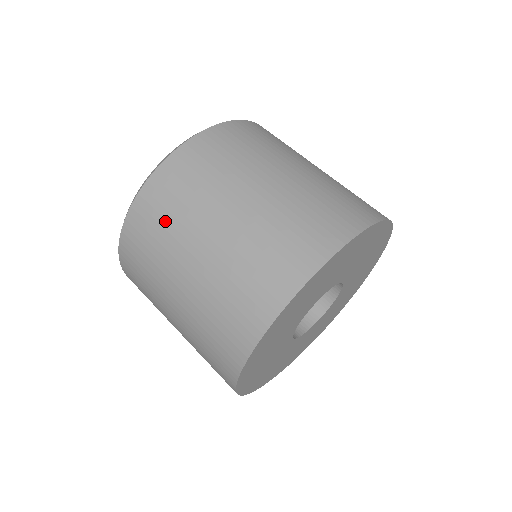
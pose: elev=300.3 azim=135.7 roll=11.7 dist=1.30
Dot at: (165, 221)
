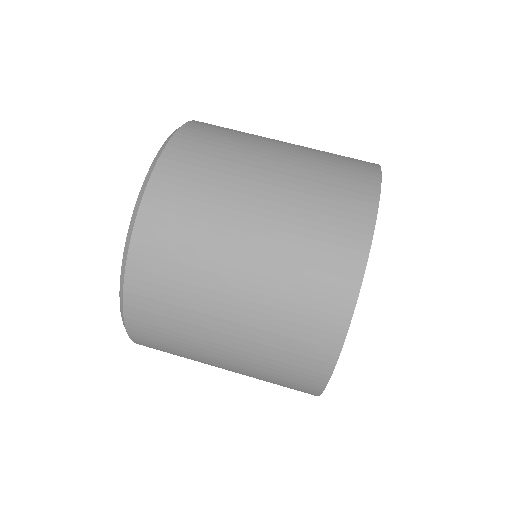
Dot at: (217, 153)
